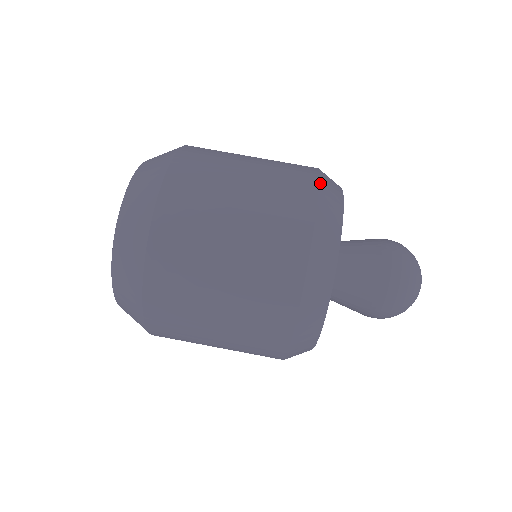
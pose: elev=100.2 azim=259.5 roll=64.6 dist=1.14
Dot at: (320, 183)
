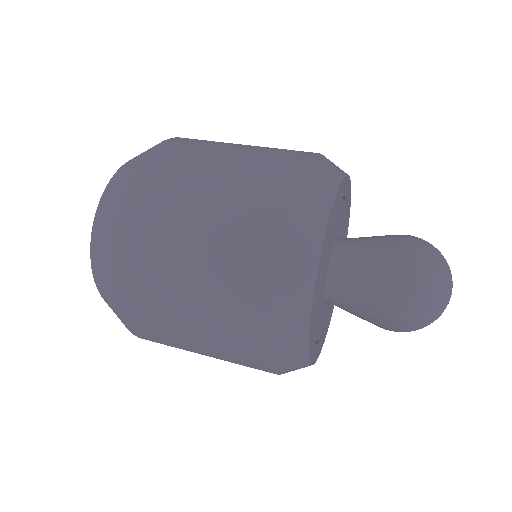
Dot at: (314, 157)
